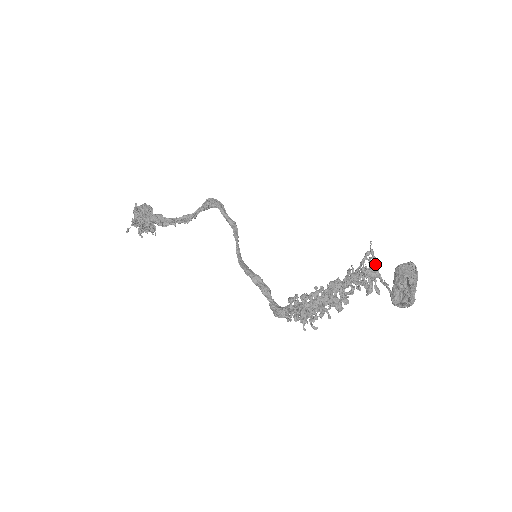
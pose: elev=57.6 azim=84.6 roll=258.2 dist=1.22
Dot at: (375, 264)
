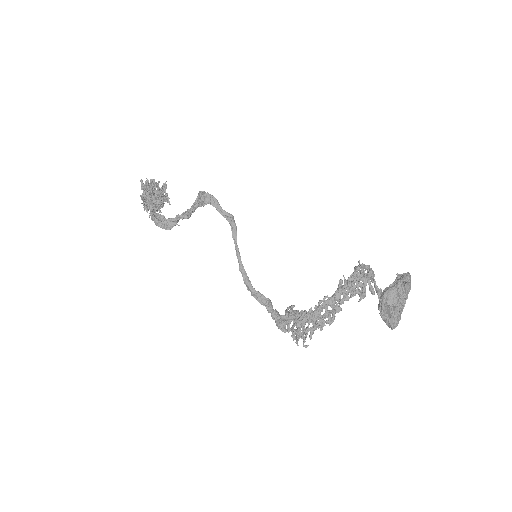
Dot at: (368, 272)
